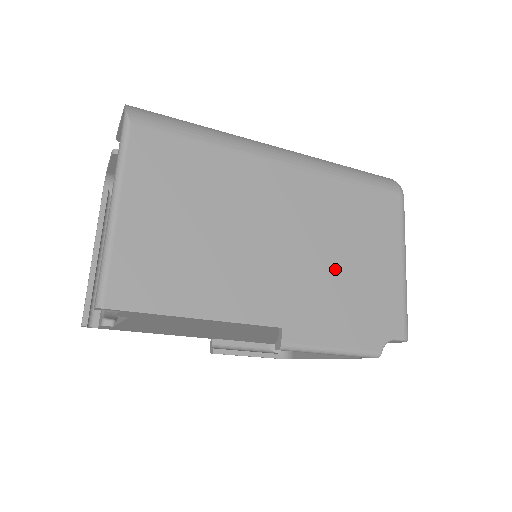
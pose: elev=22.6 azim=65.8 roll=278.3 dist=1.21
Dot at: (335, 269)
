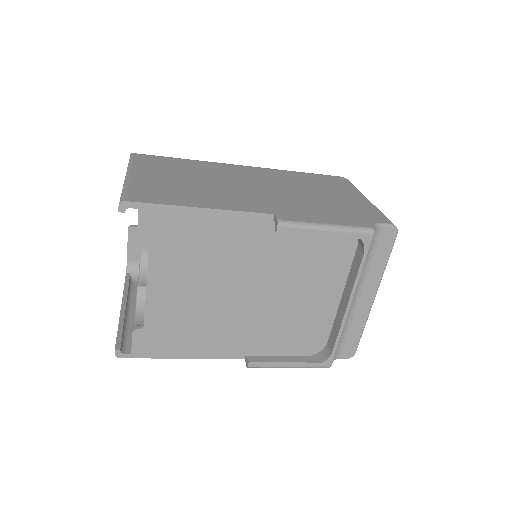
Dot at: (307, 197)
